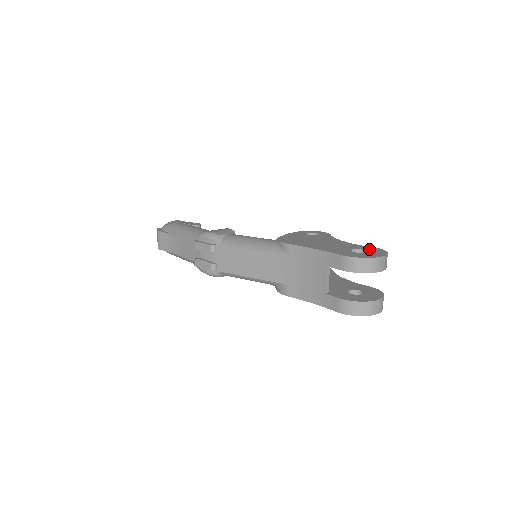
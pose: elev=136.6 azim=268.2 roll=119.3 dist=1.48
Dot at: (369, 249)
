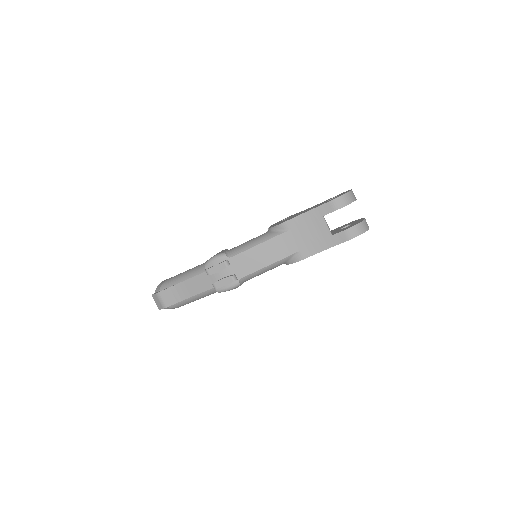
Dot at: (336, 196)
